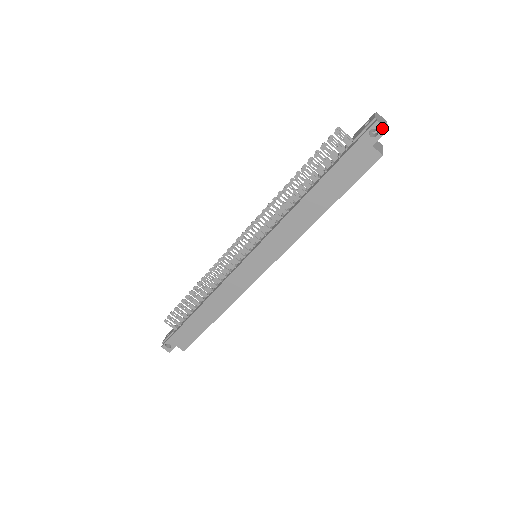
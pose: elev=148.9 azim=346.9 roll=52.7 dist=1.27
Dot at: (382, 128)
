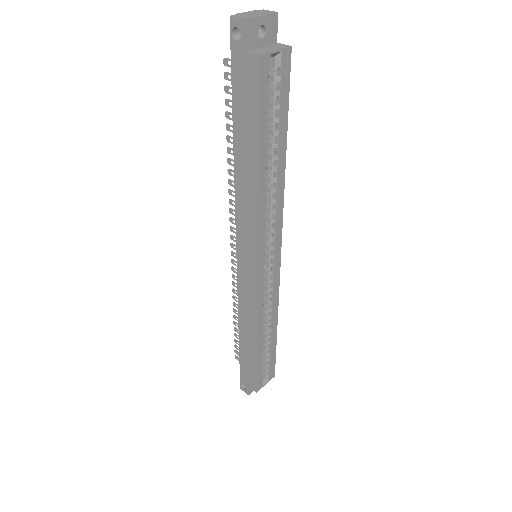
Dot at: (239, 21)
